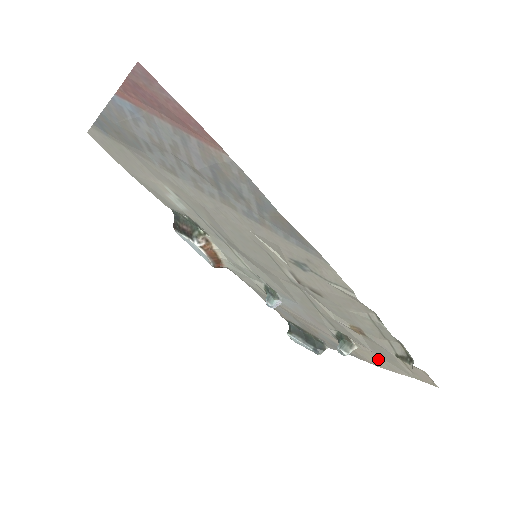
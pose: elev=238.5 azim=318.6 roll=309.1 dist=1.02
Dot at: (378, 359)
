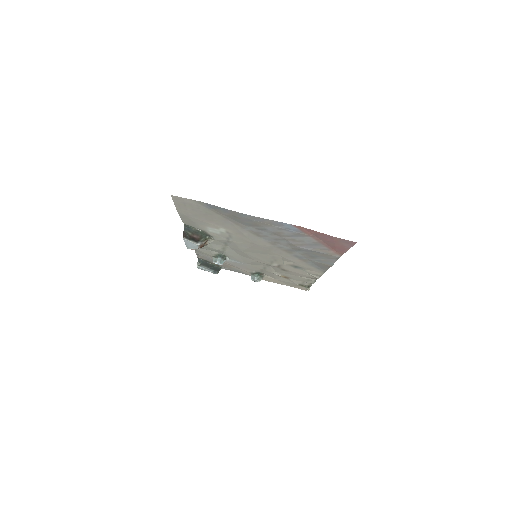
Dot at: (275, 281)
